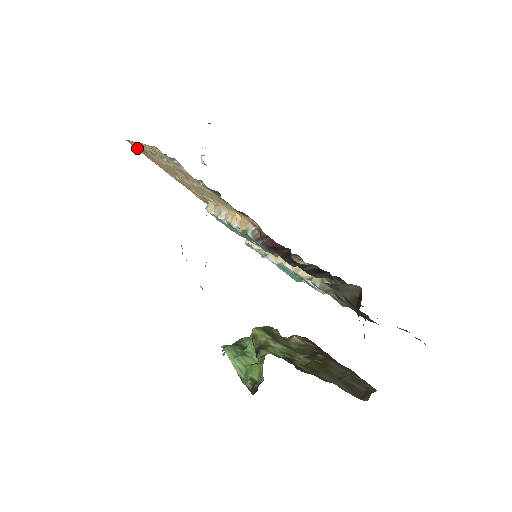
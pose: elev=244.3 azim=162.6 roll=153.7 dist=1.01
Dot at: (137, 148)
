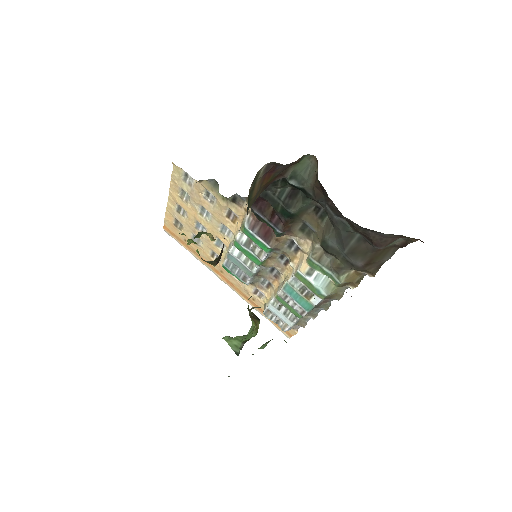
Dot at: (171, 233)
